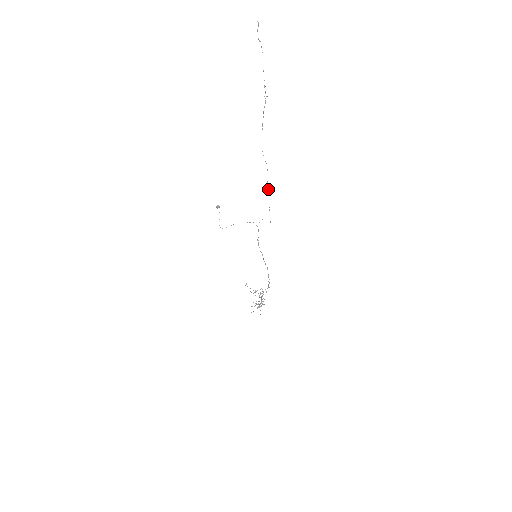
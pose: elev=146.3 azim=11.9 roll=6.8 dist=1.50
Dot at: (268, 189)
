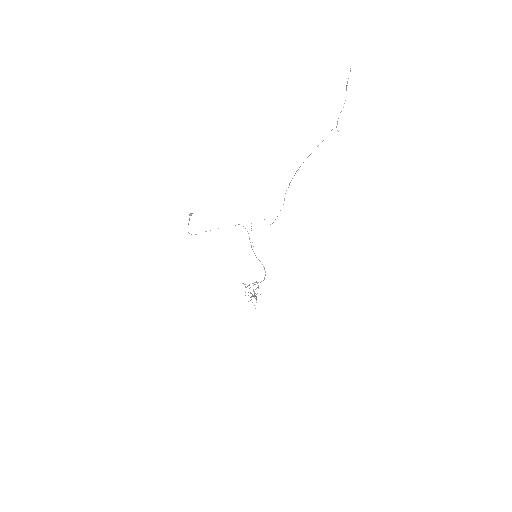
Dot at: (284, 199)
